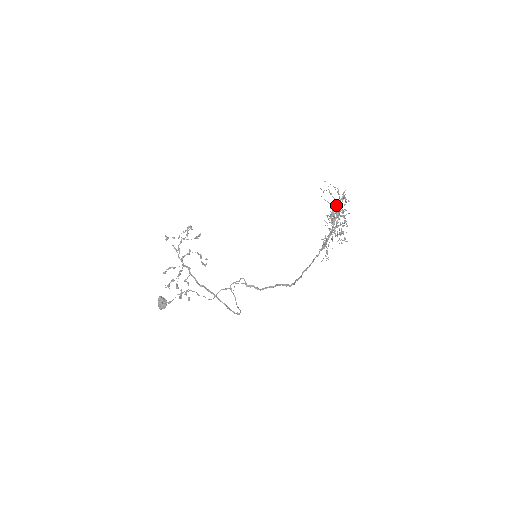
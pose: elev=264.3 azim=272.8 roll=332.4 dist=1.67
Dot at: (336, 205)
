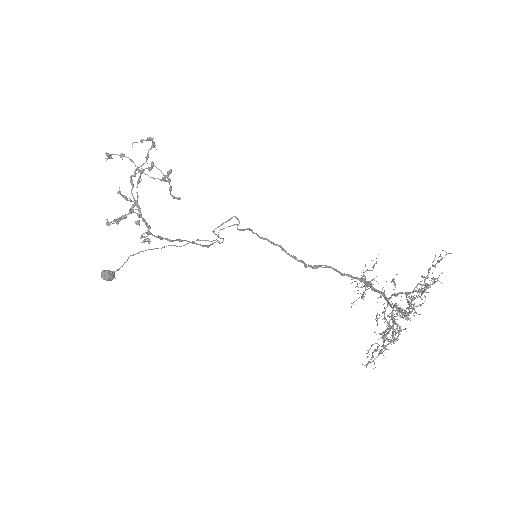
Dot at: occluded
